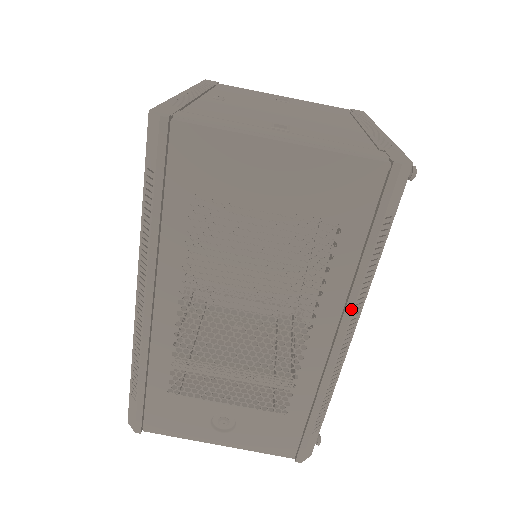
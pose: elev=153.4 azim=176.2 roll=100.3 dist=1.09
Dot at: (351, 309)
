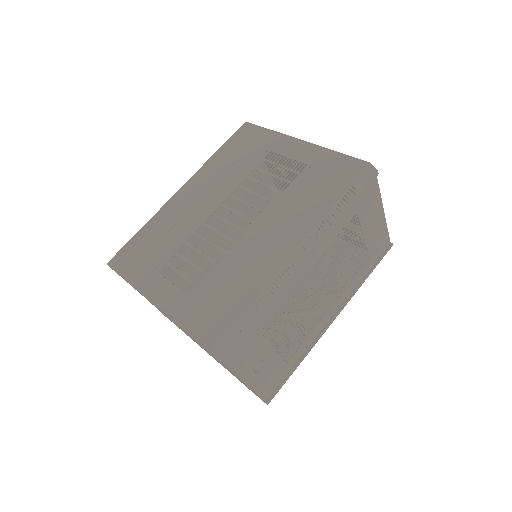
Dot at: occluded
